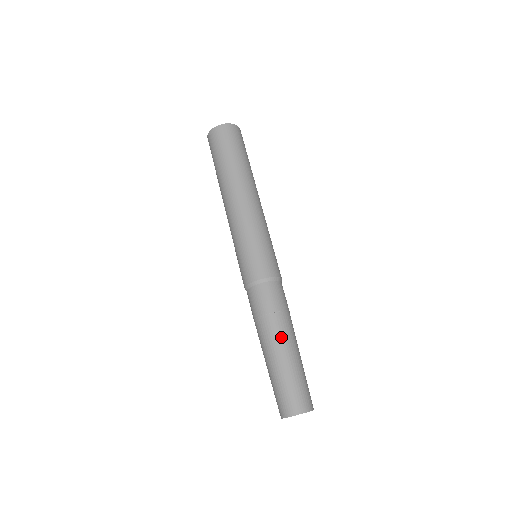
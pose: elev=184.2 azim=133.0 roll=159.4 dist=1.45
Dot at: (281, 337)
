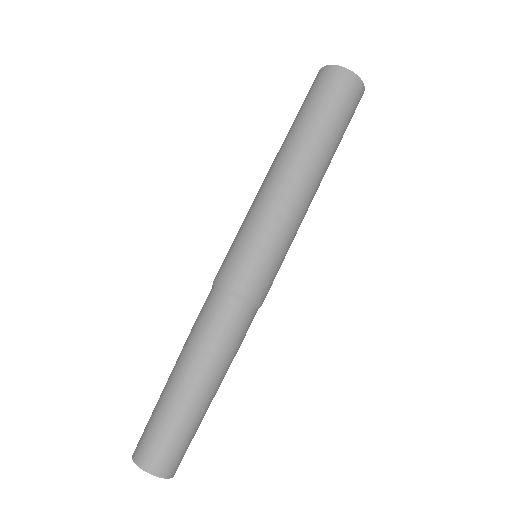
Dot at: (202, 374)
